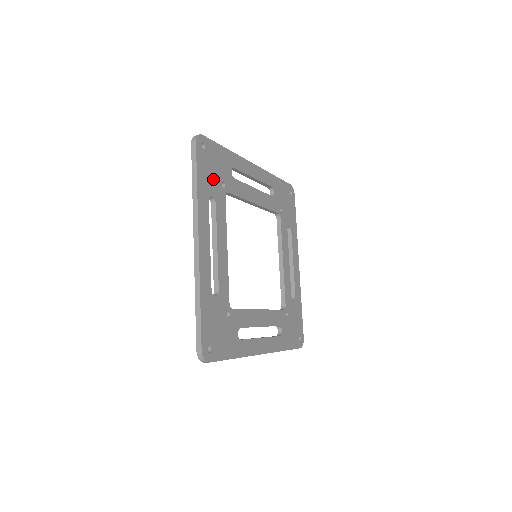
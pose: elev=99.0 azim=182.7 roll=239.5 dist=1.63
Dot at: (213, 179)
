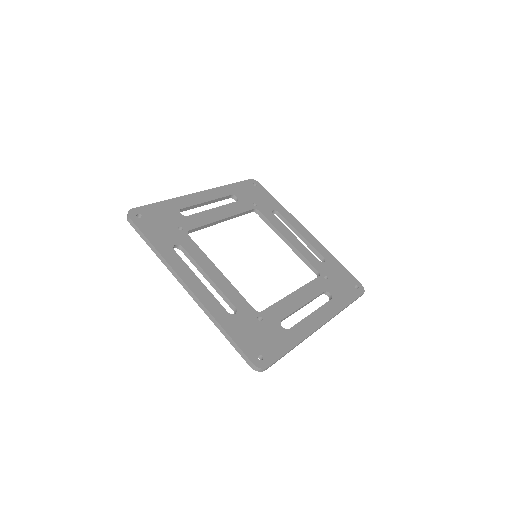
Dot at: (166, 232)
